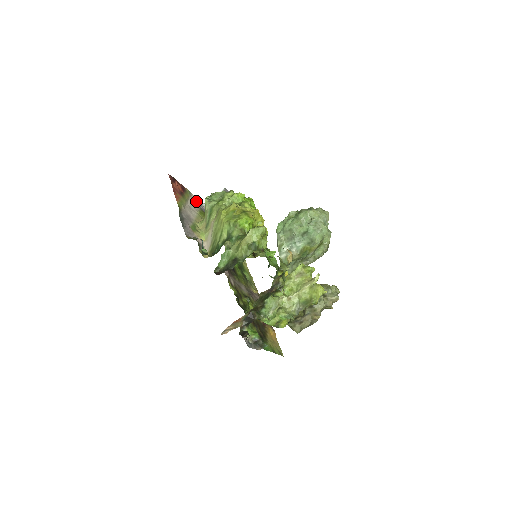
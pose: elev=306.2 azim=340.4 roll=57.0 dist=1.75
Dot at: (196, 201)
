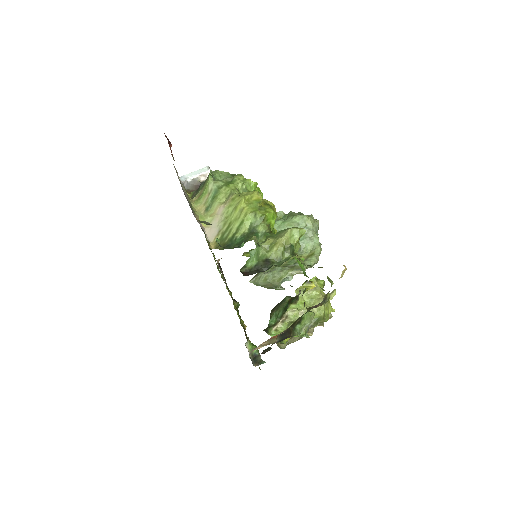
Dot at: occluded
